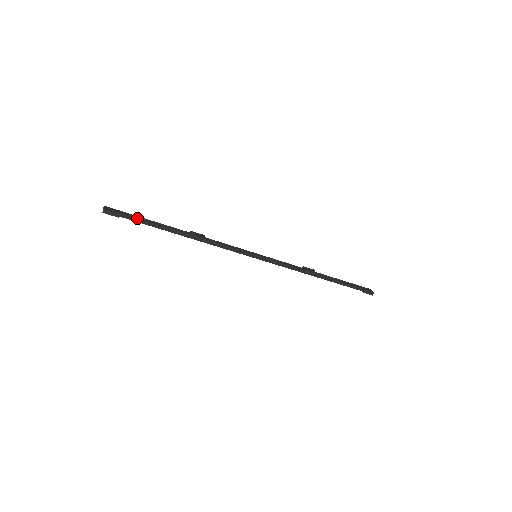
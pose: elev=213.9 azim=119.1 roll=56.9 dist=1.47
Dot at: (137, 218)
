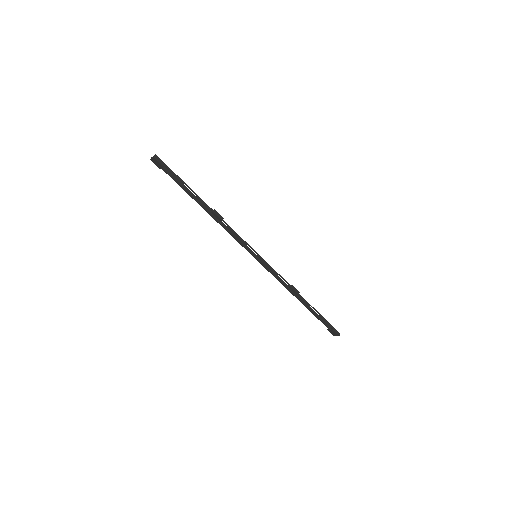
Dot at: (176, 177)
